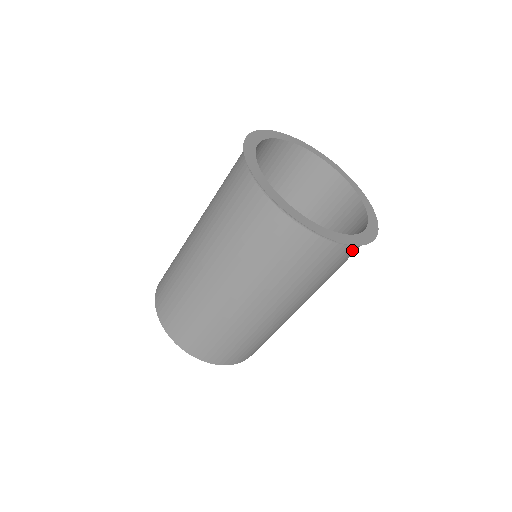
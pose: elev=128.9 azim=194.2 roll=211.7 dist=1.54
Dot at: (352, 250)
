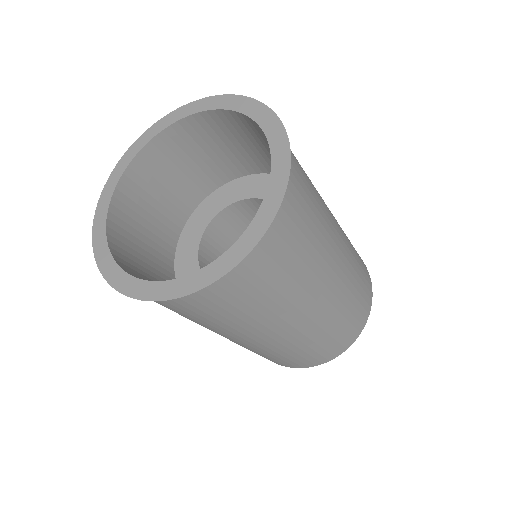
Dot at: (222, 284)
